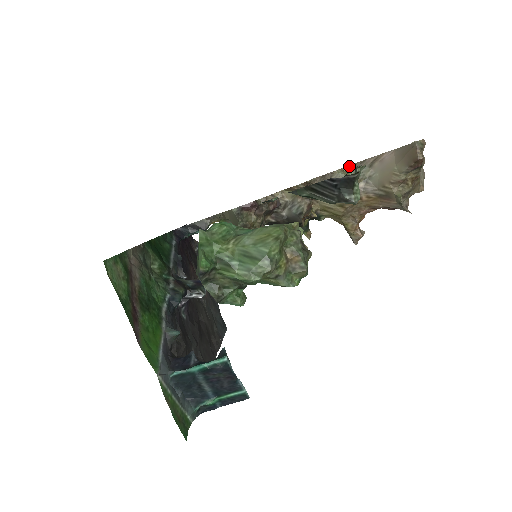
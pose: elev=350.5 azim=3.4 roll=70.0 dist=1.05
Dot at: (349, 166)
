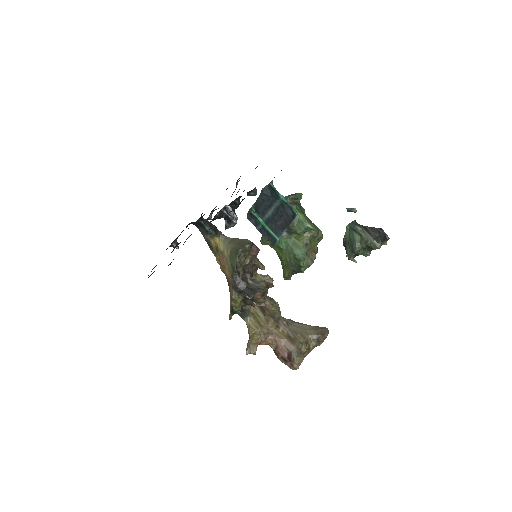
Dot at: occluded
